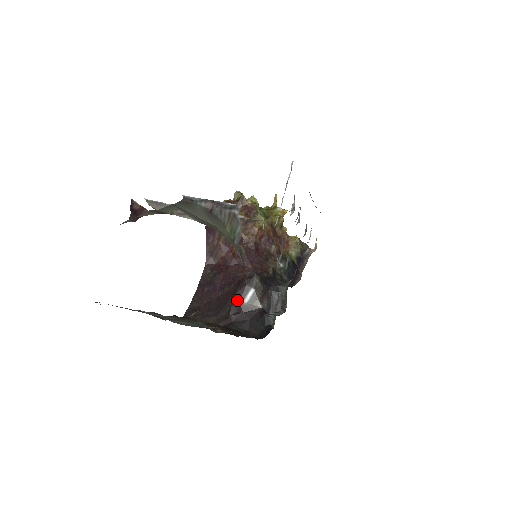
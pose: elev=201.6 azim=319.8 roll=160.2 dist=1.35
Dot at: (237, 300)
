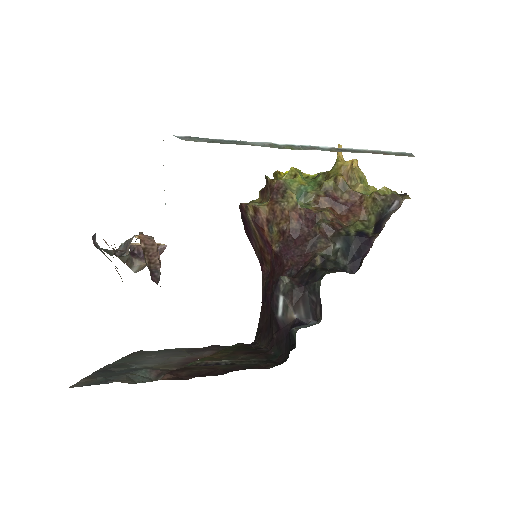
Dot at: (273, 314)
